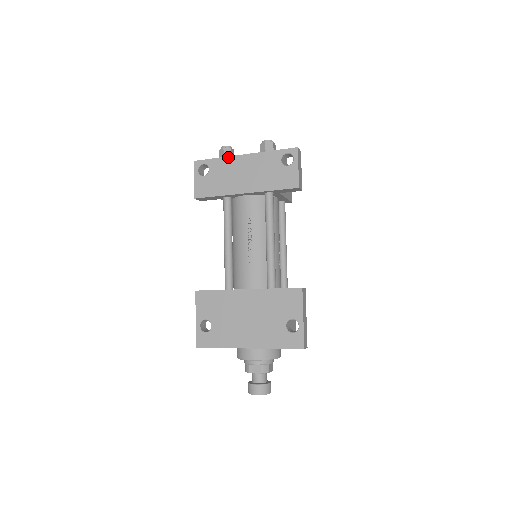
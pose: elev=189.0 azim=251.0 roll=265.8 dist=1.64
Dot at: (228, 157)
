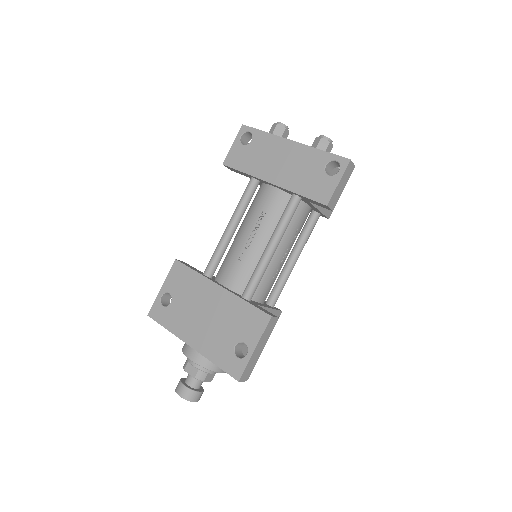
Dot at: (276, 136)
